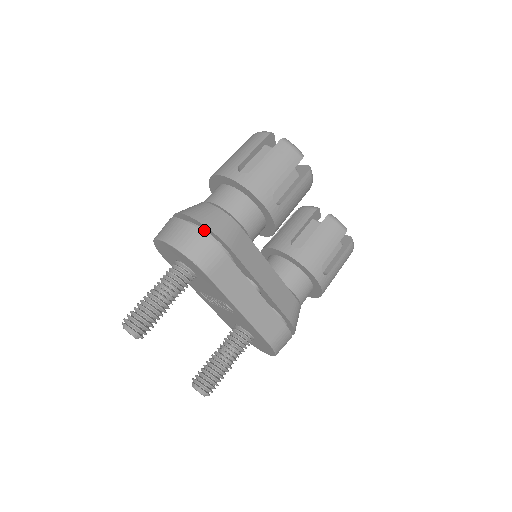
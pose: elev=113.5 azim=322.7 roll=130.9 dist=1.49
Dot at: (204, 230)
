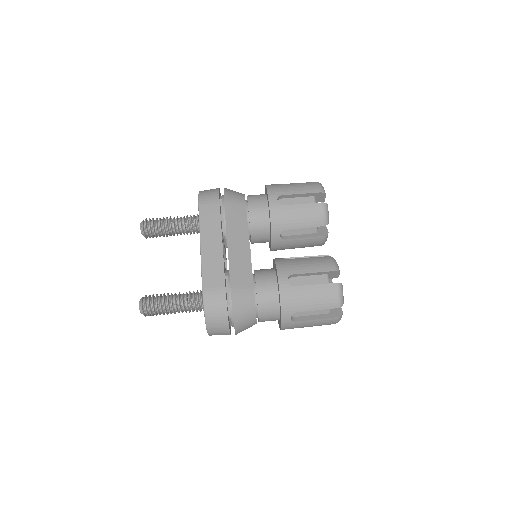
Dot at: occluded
